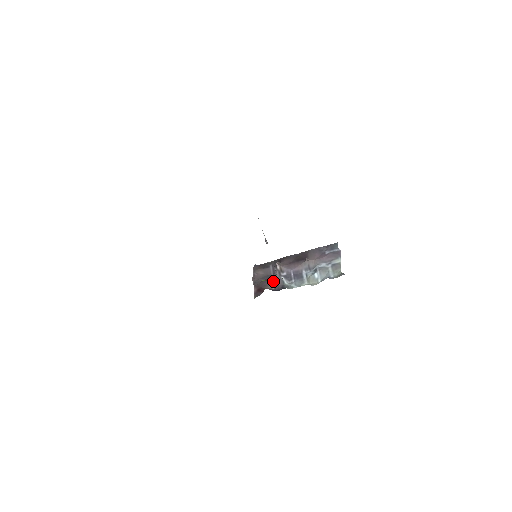
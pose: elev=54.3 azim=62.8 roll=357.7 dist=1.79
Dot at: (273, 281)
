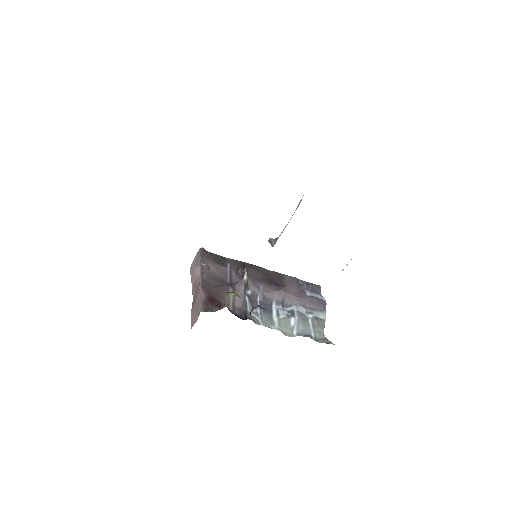
Dot at: (233, 296)
